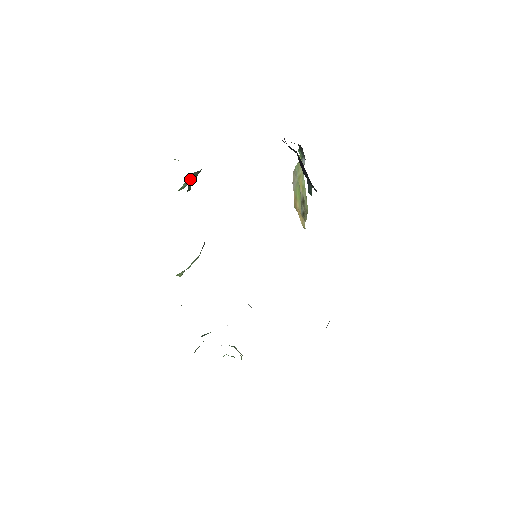
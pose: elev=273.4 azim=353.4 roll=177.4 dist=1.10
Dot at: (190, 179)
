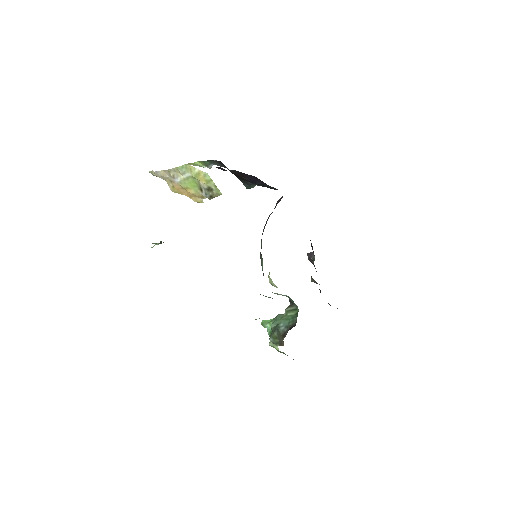
Dot at: occluded
